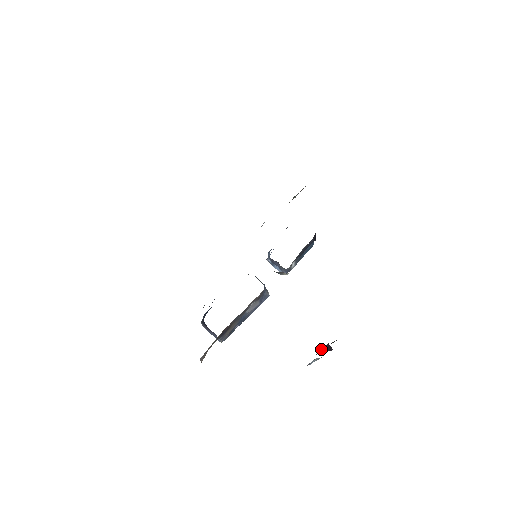
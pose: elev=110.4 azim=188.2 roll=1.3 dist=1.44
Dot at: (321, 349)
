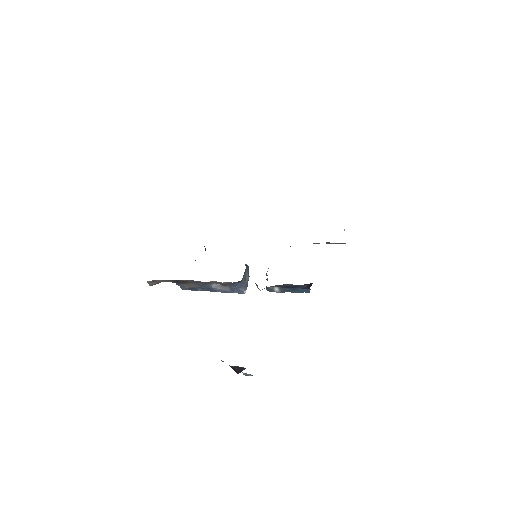
Dot at: (237, 366)
